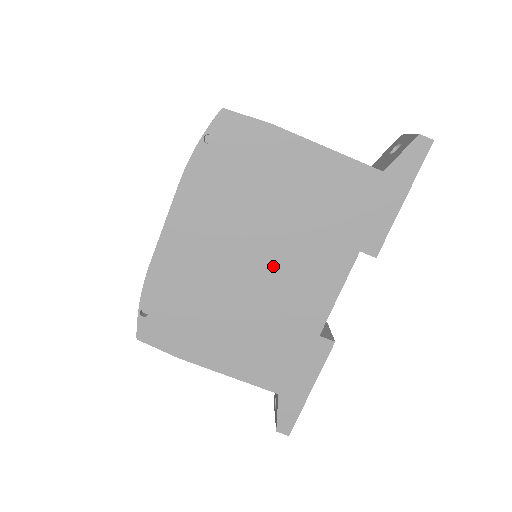
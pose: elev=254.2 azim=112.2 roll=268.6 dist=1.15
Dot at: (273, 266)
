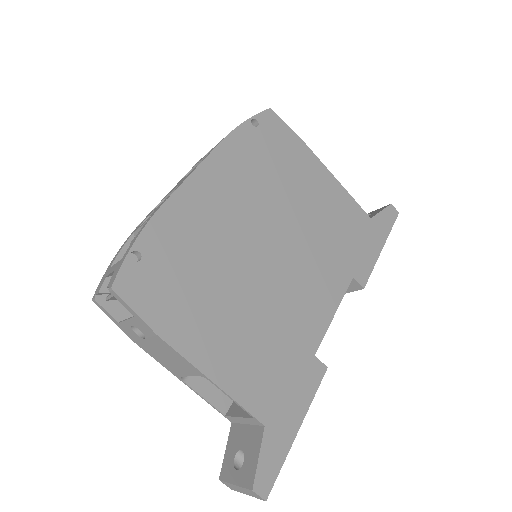
Dot at: (285, 260)
